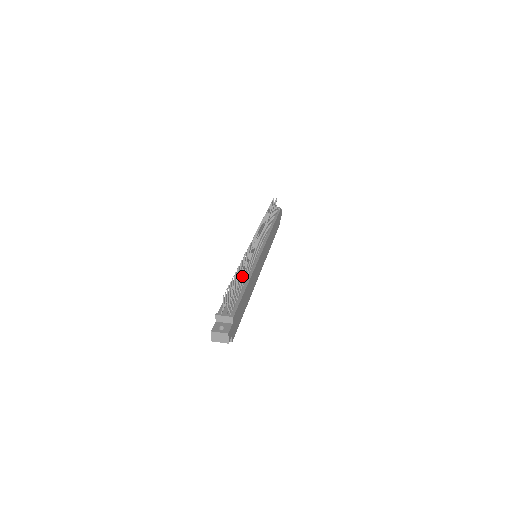
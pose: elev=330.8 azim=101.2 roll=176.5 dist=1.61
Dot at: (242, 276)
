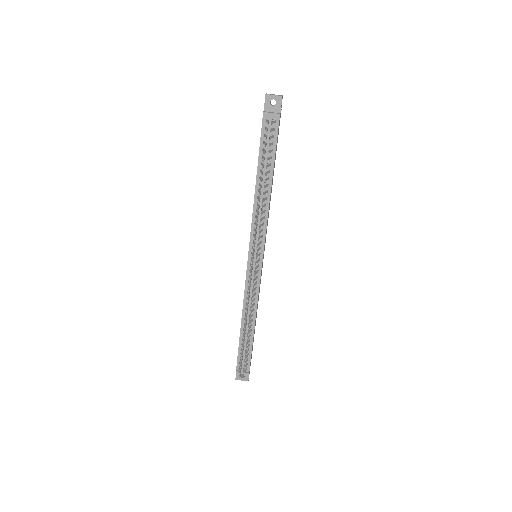
Dot at: (248, 329)
